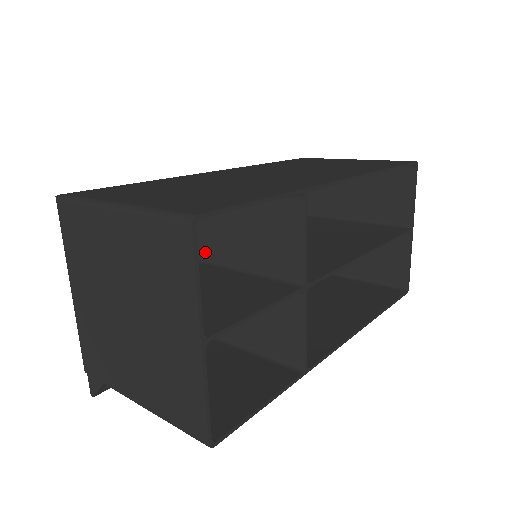
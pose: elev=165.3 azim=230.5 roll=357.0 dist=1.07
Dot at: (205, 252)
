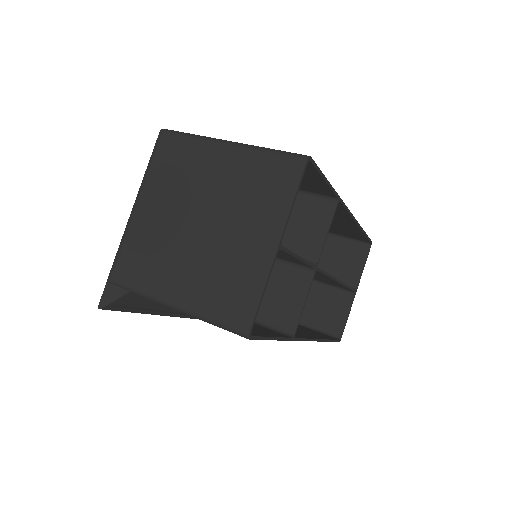
Dot at: occluded
